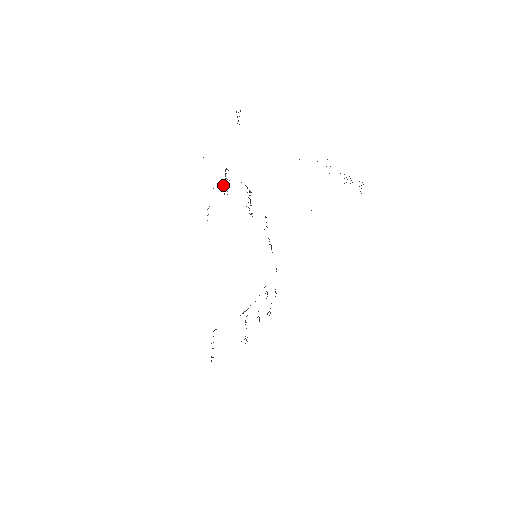
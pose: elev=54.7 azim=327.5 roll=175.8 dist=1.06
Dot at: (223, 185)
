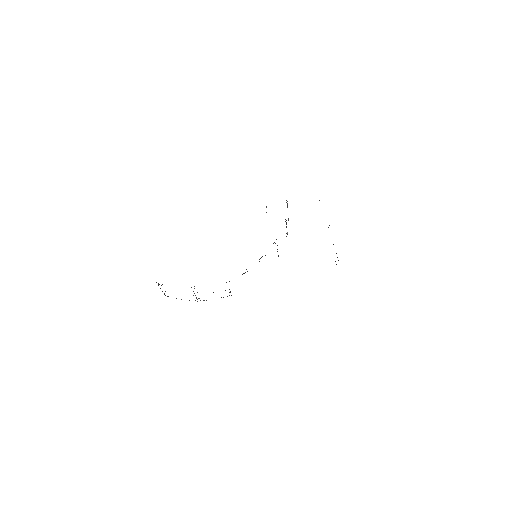
Dot at: occluded
